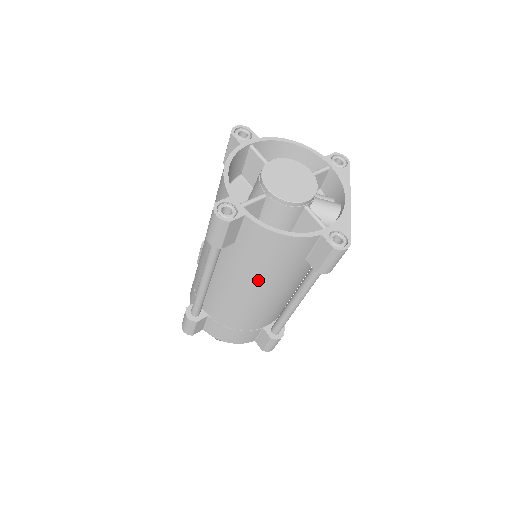
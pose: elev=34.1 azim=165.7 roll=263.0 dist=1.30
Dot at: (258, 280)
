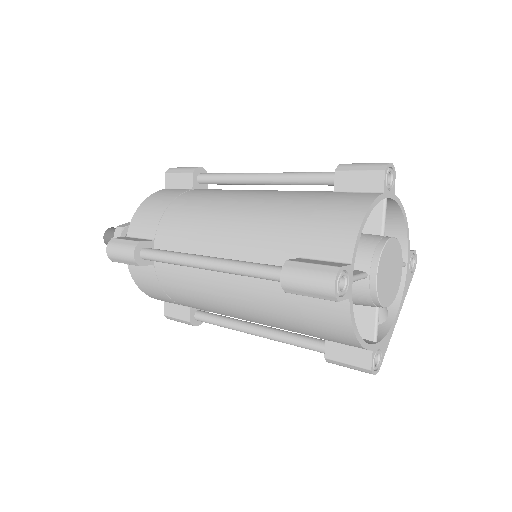
Dot at: (266, 316)
